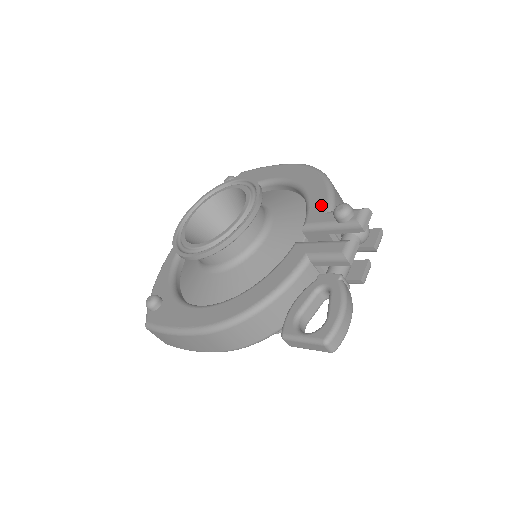
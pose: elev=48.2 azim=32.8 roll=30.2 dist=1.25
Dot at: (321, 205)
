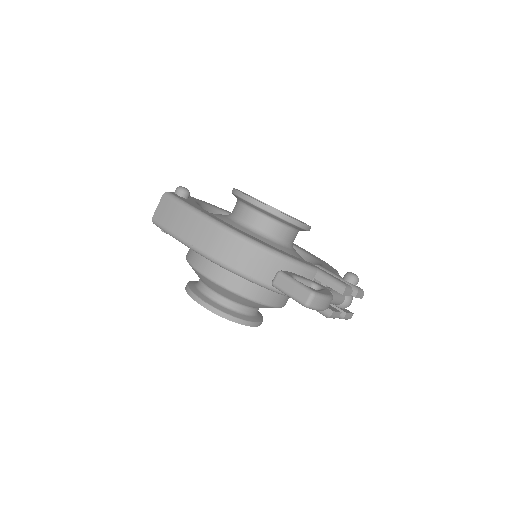
Dot at: occluded
